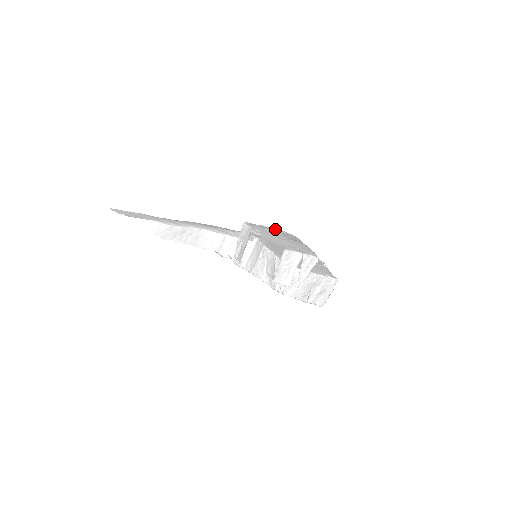
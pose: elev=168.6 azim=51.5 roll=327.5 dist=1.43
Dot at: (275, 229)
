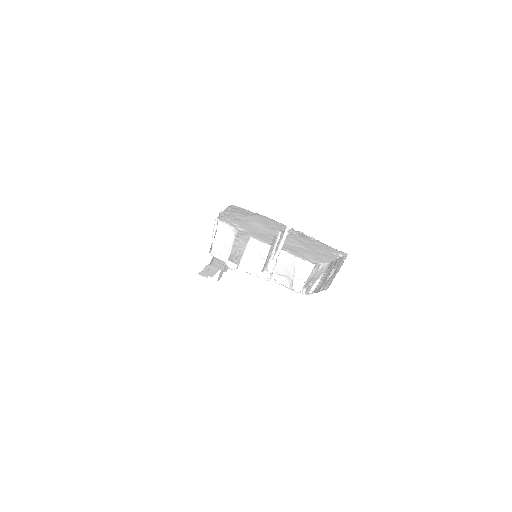
Dot at: (227, 209)
